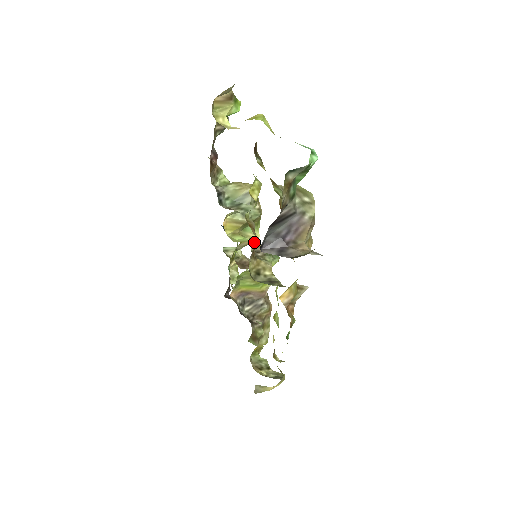
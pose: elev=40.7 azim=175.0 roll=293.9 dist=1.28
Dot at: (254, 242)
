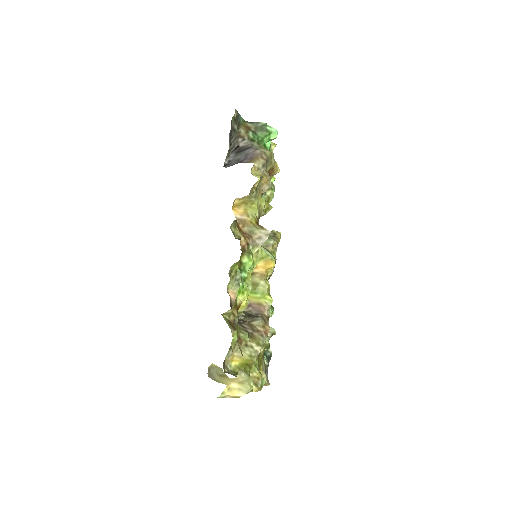
Dot at: occluded
